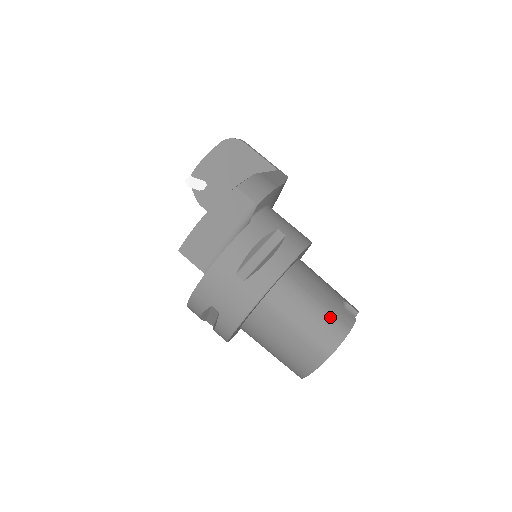
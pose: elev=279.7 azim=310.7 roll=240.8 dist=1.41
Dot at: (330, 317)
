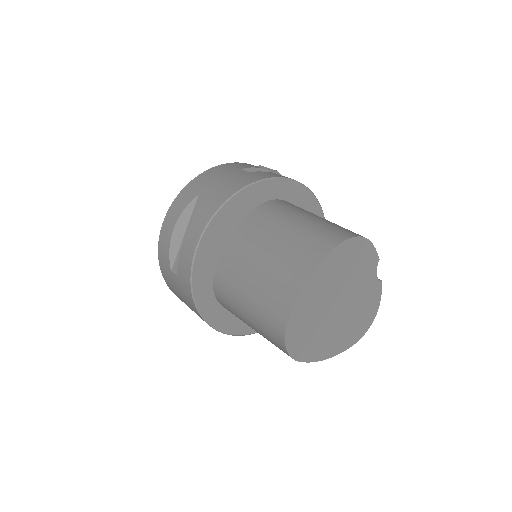
Dot at: occluded
